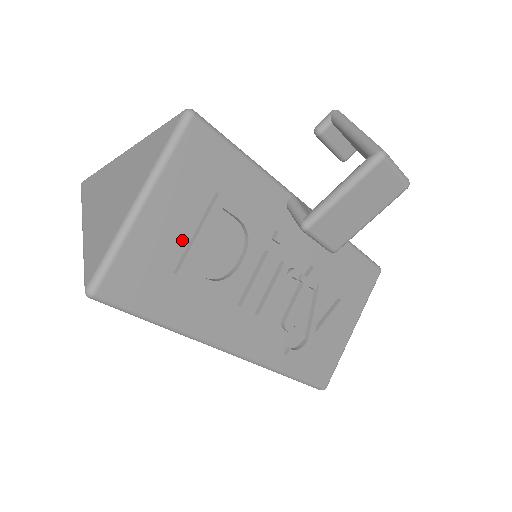
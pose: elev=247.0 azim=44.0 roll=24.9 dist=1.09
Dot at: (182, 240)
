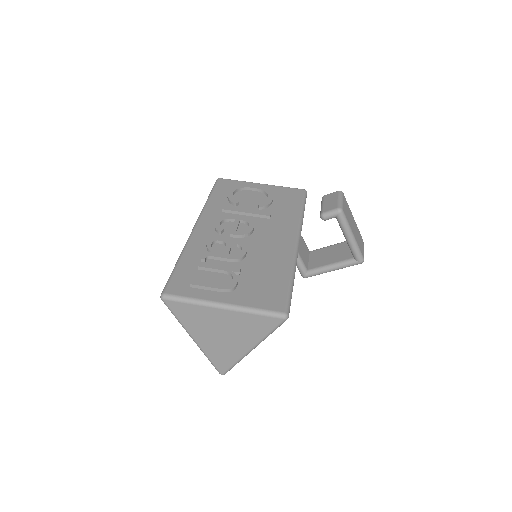
Dot at: occluded
